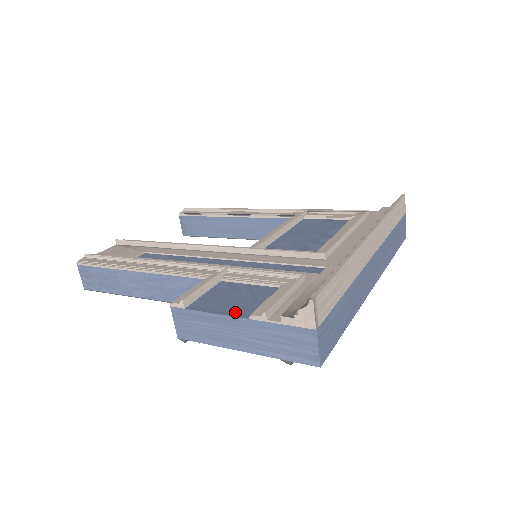
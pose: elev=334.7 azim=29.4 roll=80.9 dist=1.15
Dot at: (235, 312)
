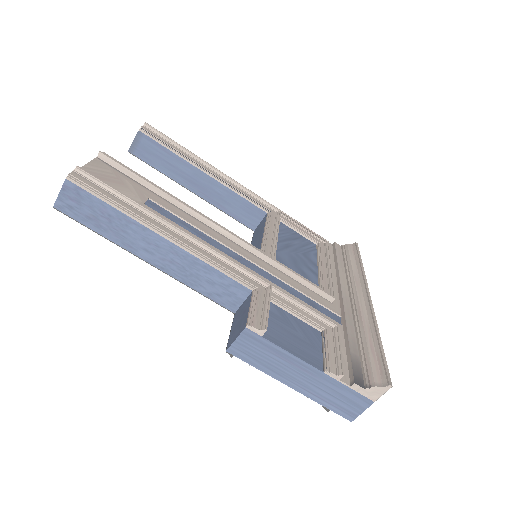
Dot at: (308, 358)
